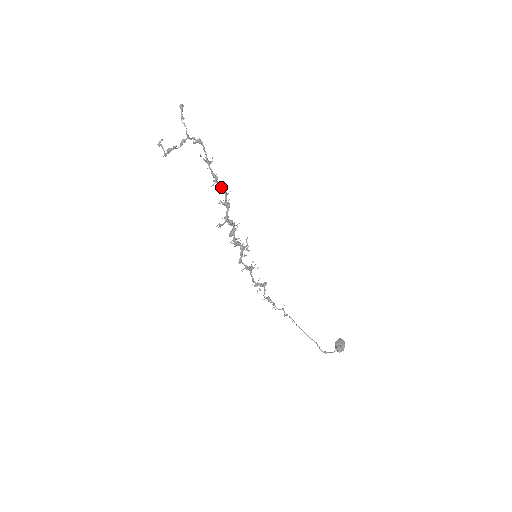
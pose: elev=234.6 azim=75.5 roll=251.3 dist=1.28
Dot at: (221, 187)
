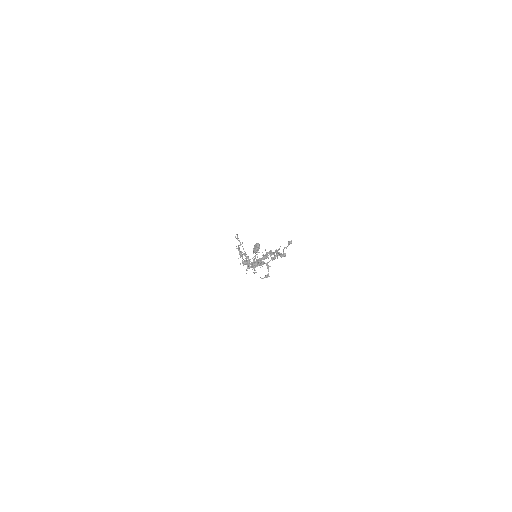
Dot at: occluded
